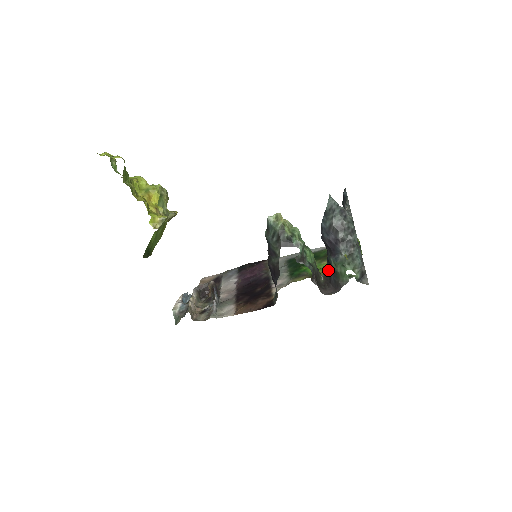
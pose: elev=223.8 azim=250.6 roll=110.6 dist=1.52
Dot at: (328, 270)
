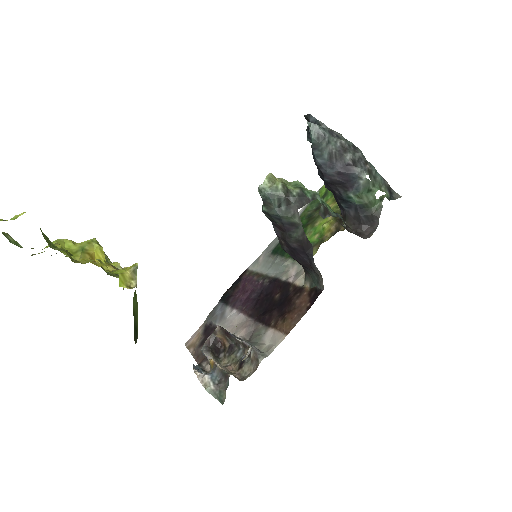
Dot at: (348, 213)
